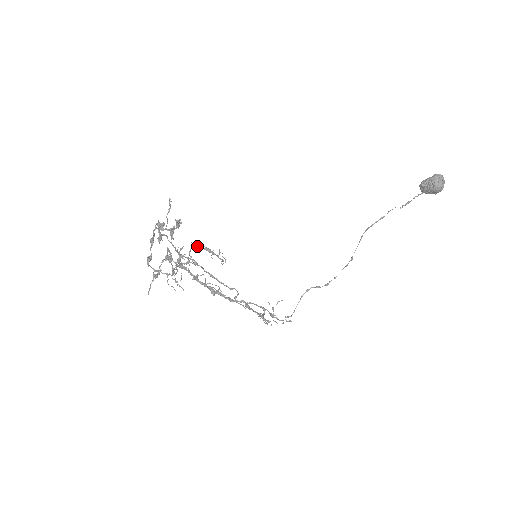
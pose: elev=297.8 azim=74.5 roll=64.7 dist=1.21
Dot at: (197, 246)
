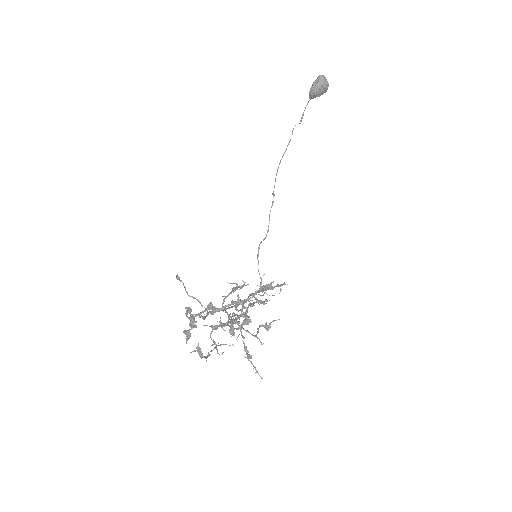
Dot at: (228, 295)
